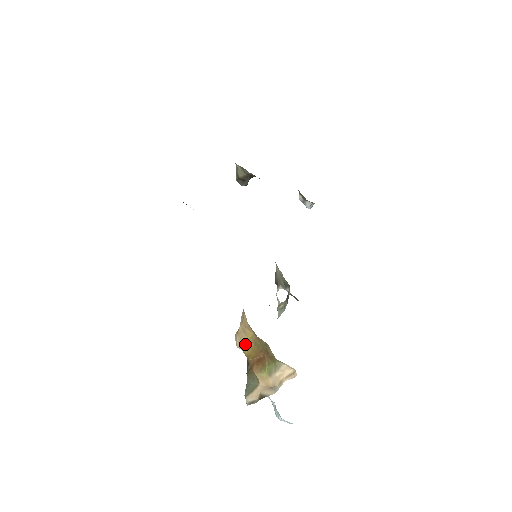
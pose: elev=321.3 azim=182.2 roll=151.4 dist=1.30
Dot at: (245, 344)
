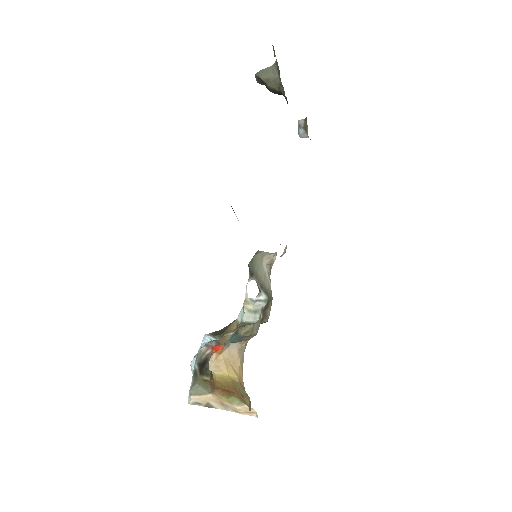
Dot at: (221, 375)
